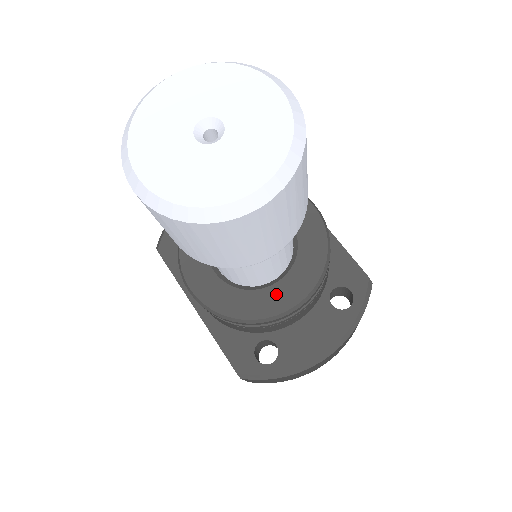
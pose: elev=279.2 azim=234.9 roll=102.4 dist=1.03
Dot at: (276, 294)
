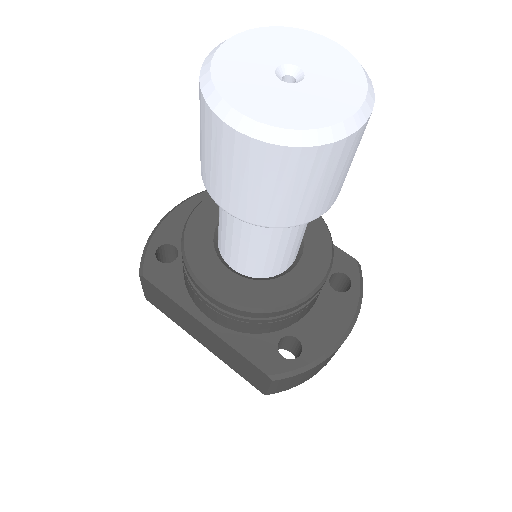
Dot at: (298, 278)
